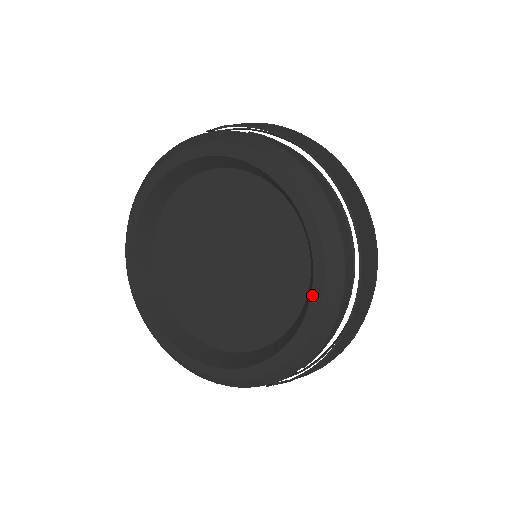
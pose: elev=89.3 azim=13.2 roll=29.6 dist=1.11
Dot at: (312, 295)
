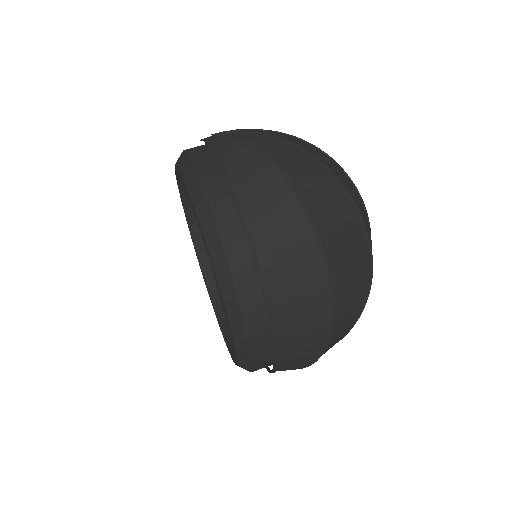
Dot at: (230, 335)
